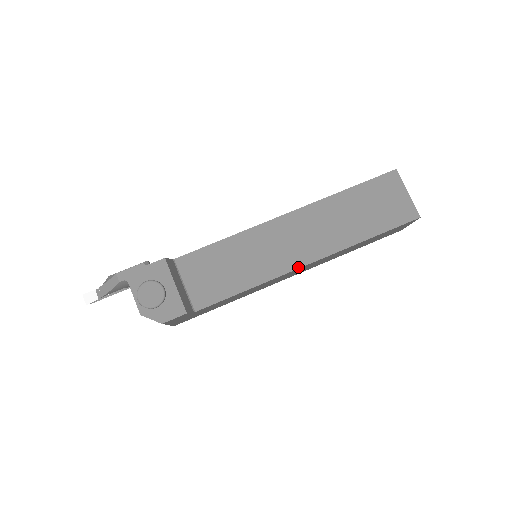
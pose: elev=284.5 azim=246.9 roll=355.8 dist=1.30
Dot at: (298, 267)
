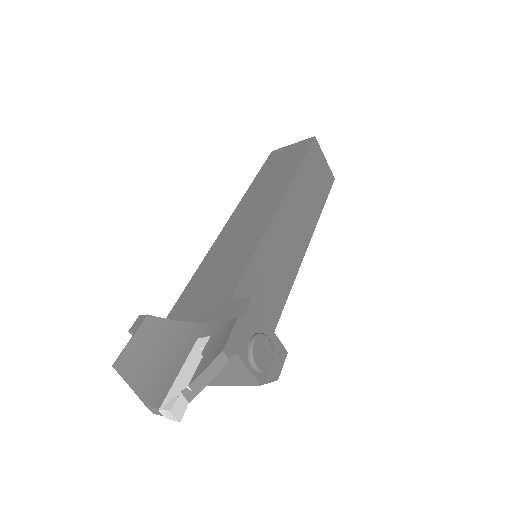
Dot at: (304, 254)
